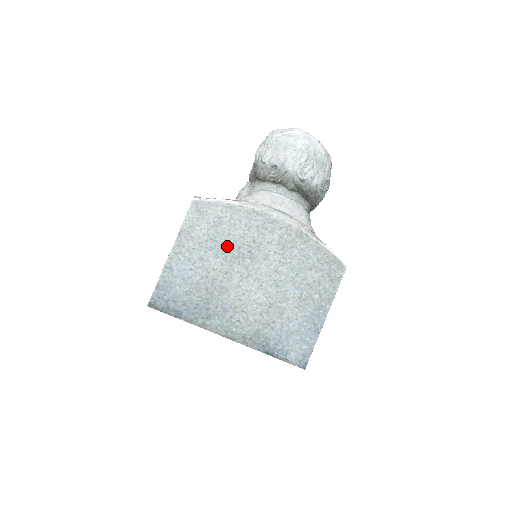
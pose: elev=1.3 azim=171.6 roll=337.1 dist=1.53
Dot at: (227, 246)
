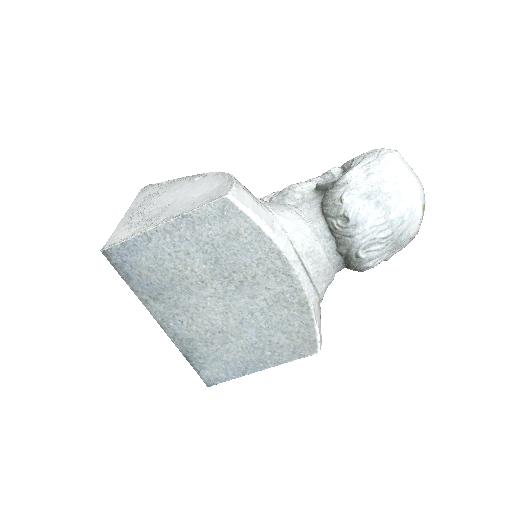
Dot at: (223, 262)
